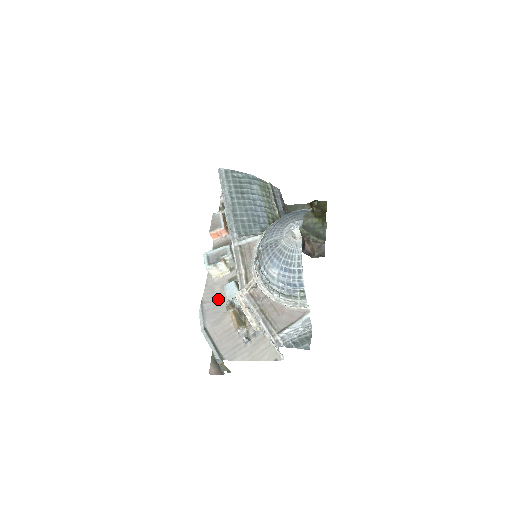
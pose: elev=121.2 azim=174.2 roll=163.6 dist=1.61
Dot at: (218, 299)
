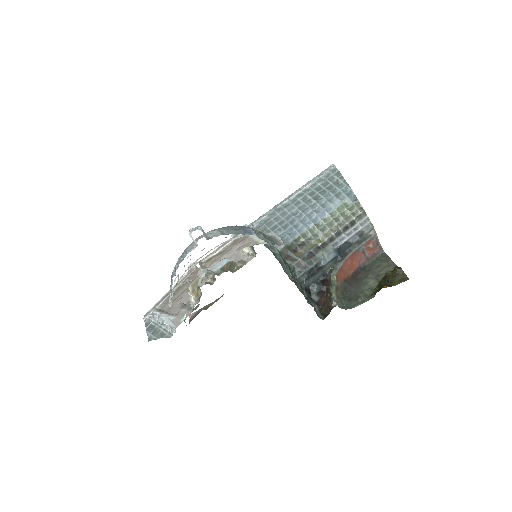
Dot at: occluded
